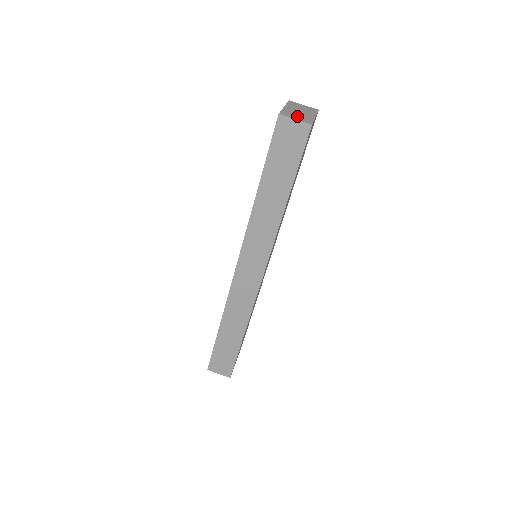
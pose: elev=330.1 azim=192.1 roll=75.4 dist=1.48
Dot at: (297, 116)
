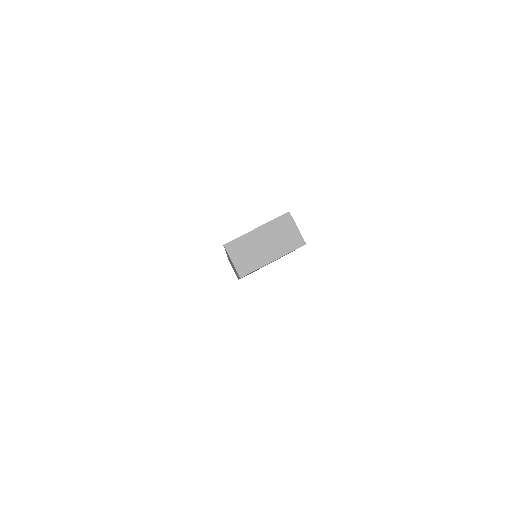
Dot at: (244, 255)
